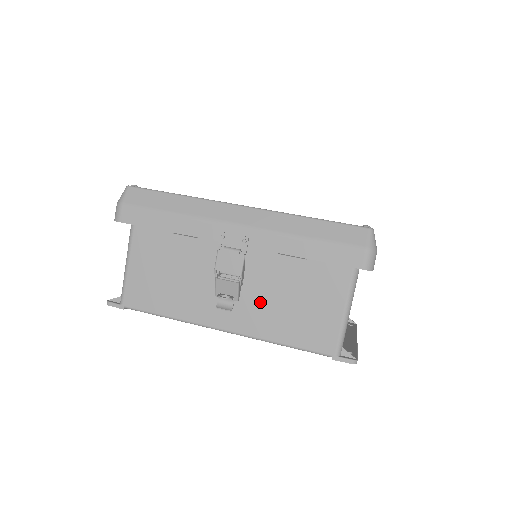
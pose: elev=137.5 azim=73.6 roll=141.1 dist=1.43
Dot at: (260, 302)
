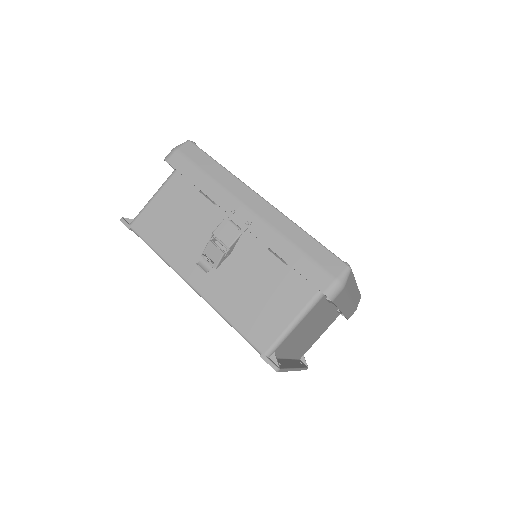
Dot at: (232, 279)
